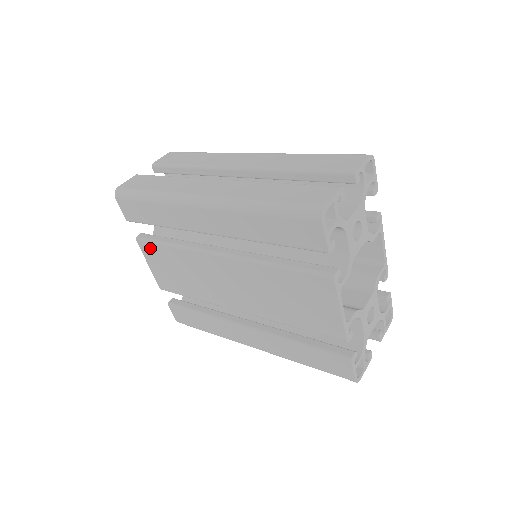
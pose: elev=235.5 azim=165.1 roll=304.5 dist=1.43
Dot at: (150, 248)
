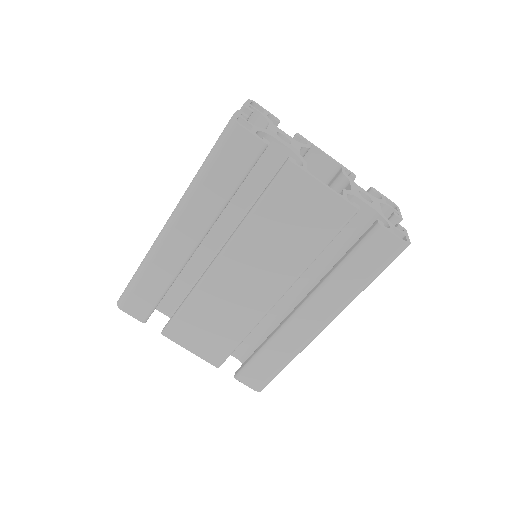
Dot at: (177, 328)
